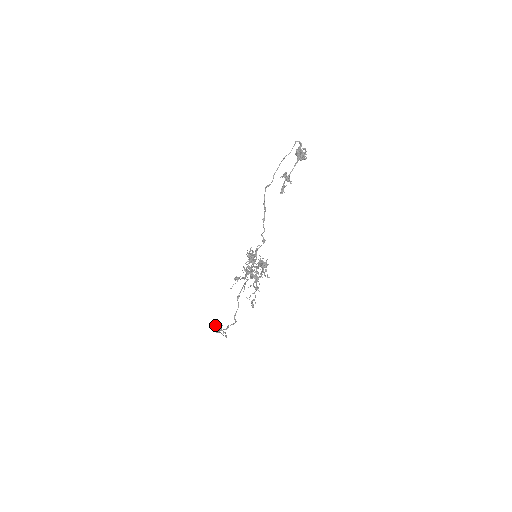
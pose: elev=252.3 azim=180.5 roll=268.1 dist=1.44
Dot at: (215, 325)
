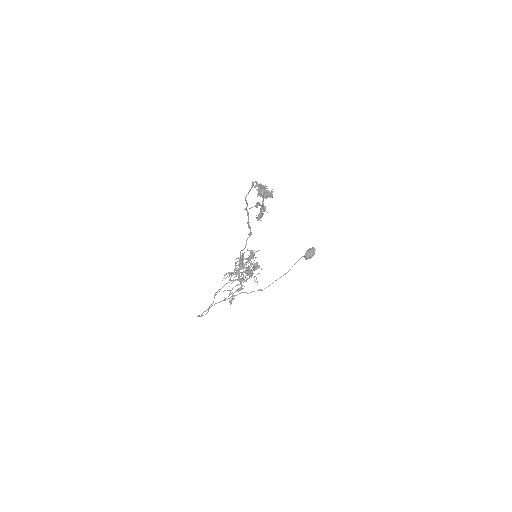
Dot at: (306, 252)
